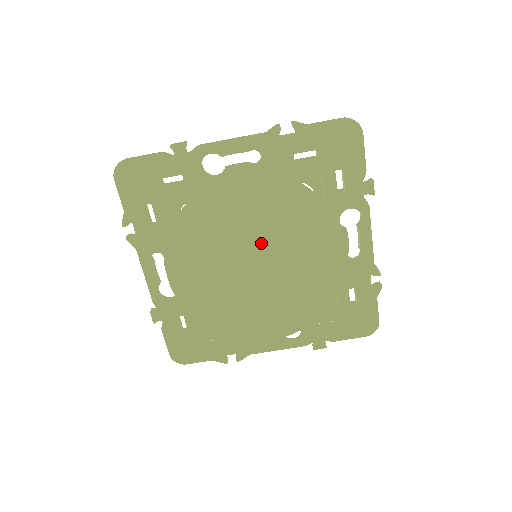
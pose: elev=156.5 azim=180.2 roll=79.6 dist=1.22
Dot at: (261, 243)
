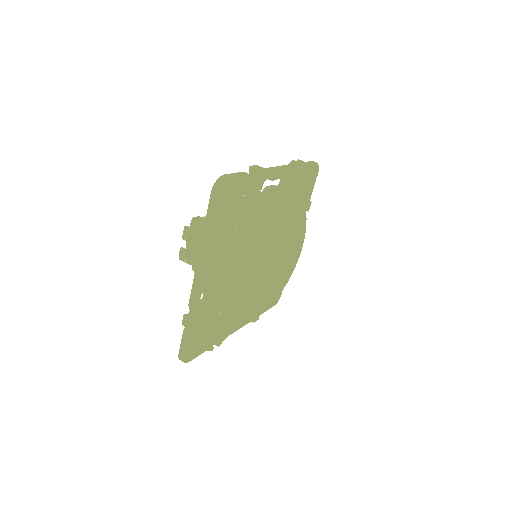
Dot at: (272, 268)
